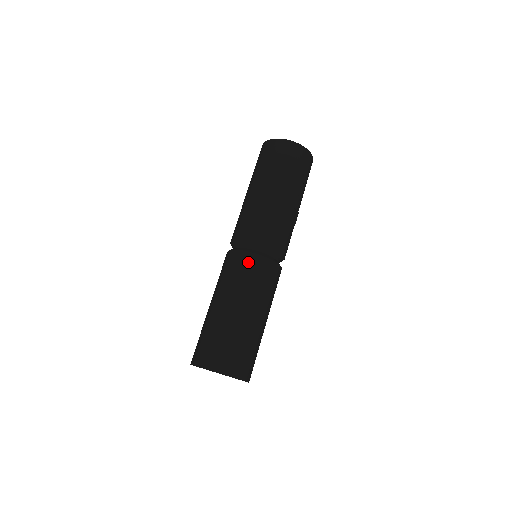
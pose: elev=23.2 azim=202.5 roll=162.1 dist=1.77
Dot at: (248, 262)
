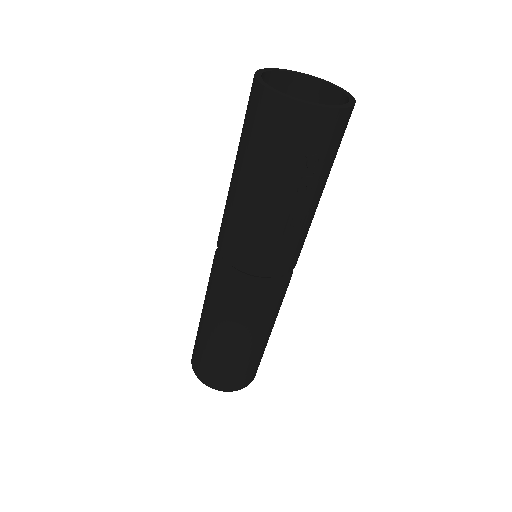
Dot at: (222, 287)
